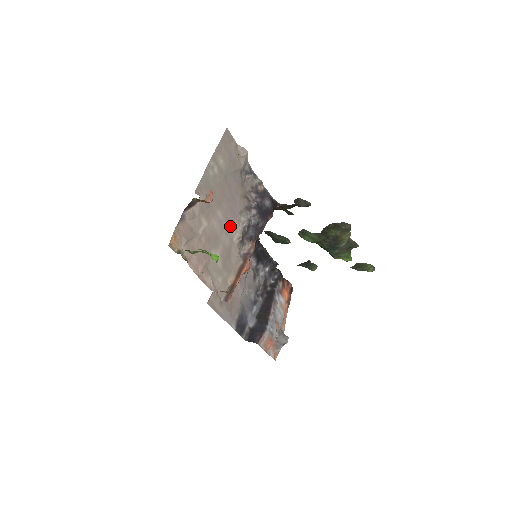
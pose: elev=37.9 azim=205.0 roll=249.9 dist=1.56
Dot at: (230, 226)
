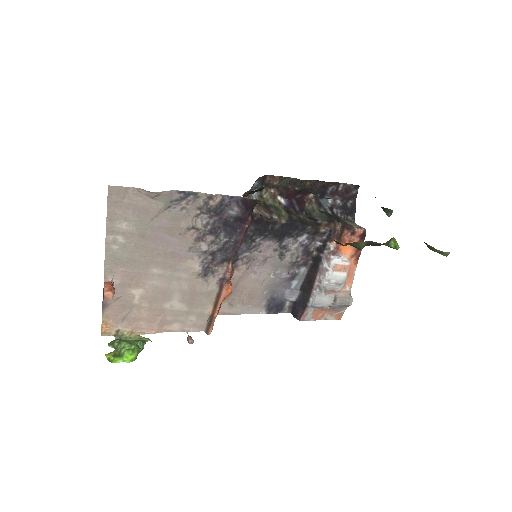
Dot at: (180, 270)
